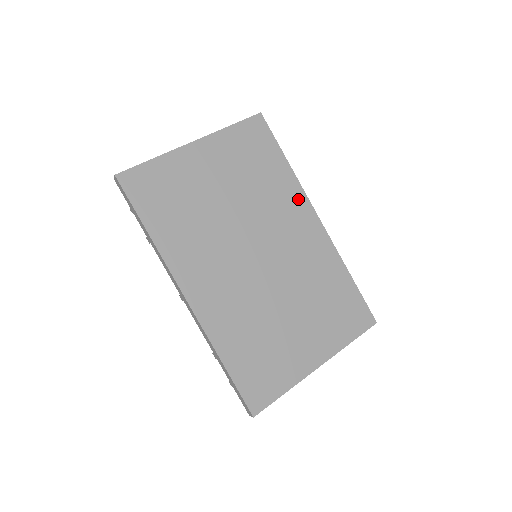
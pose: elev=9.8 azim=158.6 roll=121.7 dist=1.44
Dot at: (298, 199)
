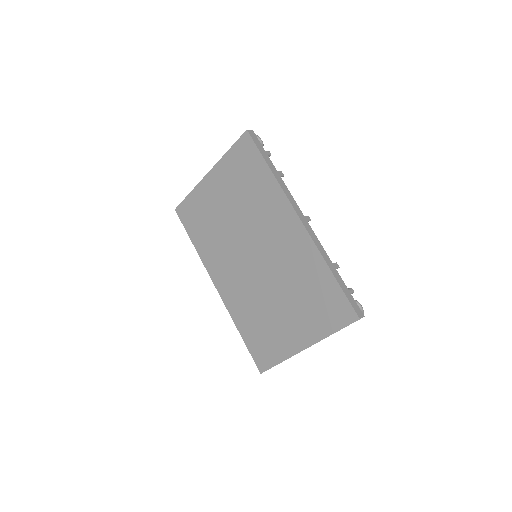
Dot at: (281, 203)
